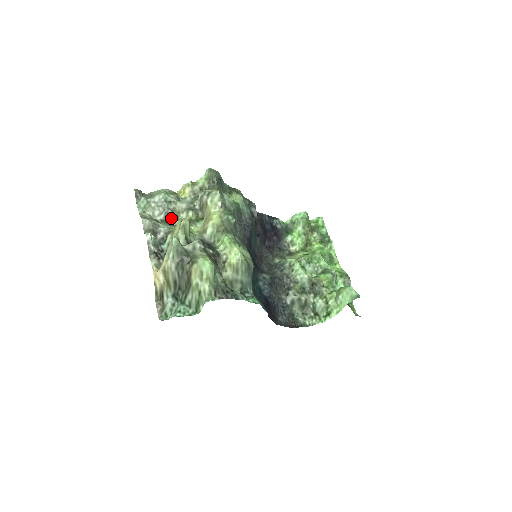
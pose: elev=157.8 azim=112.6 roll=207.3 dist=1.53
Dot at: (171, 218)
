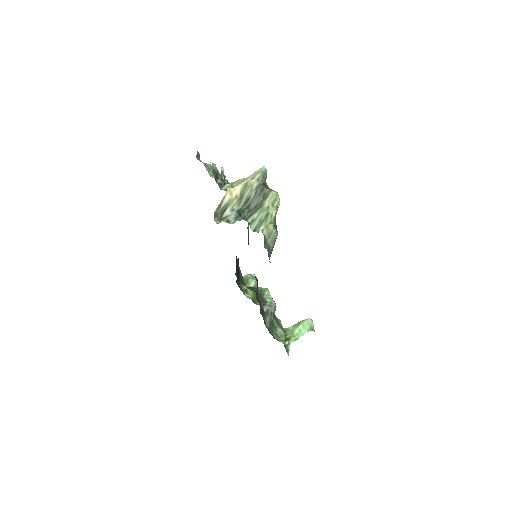
Dot at: occluded
